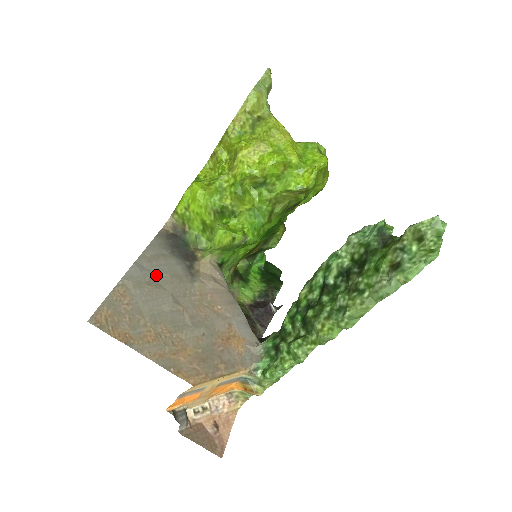
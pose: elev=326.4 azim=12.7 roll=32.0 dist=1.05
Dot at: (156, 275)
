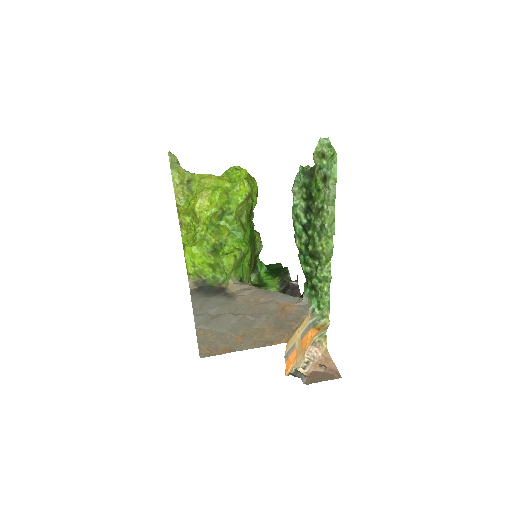
Dot at: (212, 312)
